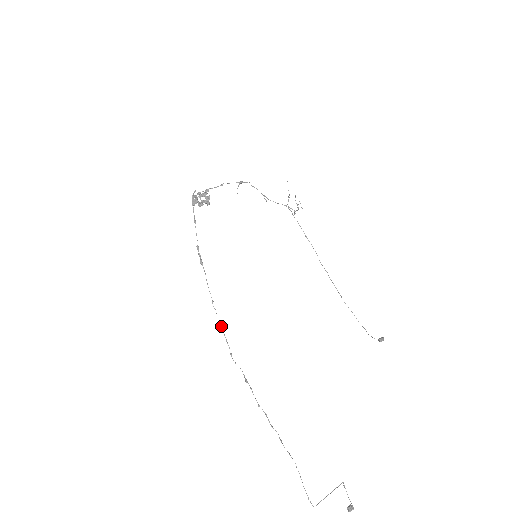
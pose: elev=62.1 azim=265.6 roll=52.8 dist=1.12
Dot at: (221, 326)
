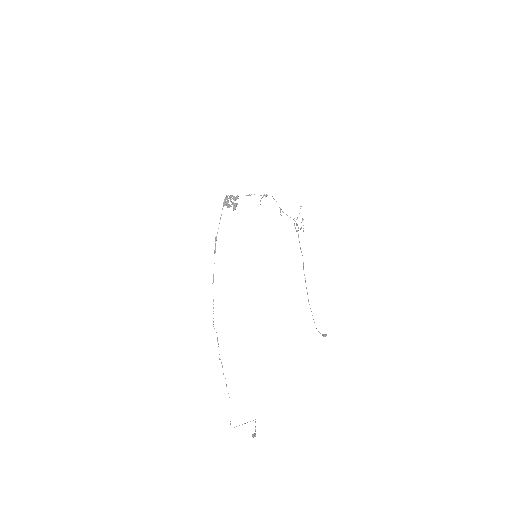
Dot at: (213, 301)
